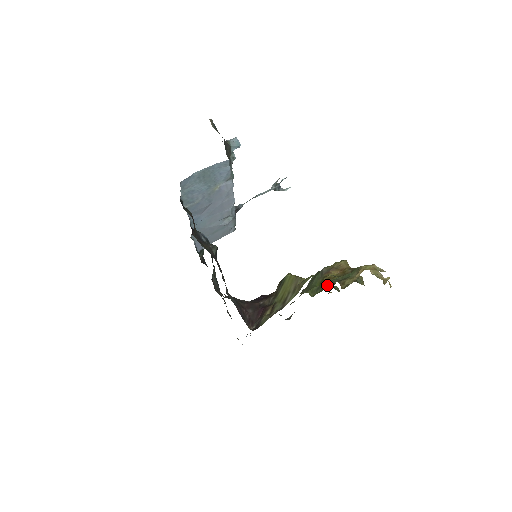
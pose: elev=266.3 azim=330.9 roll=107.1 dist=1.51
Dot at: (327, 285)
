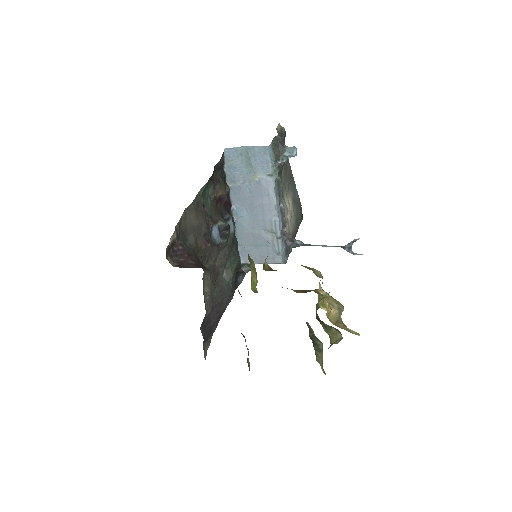
Dot at: occluded
